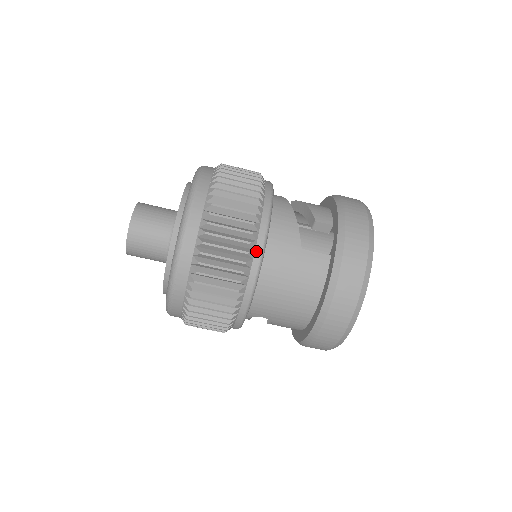
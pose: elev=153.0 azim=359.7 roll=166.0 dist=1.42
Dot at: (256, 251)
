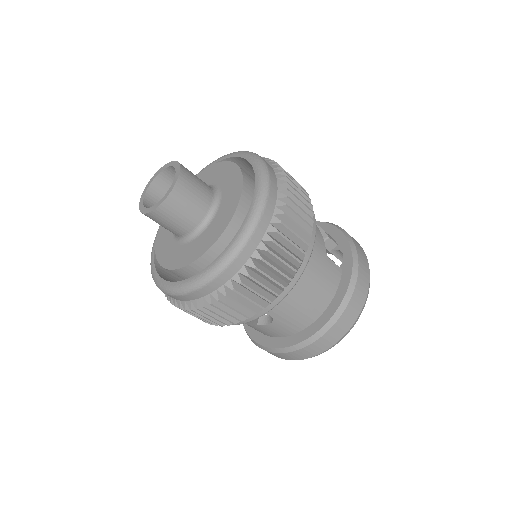
Dot at: (309, 246)
